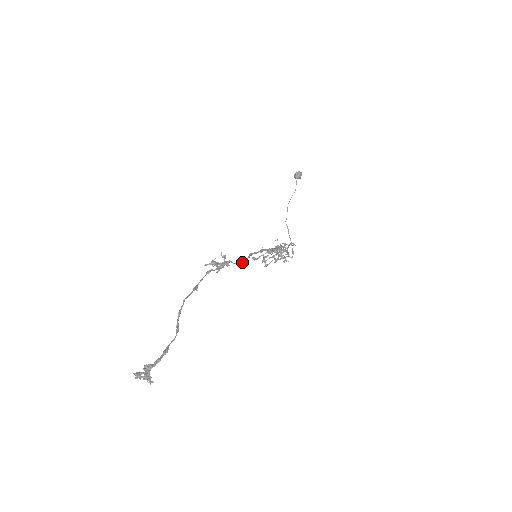
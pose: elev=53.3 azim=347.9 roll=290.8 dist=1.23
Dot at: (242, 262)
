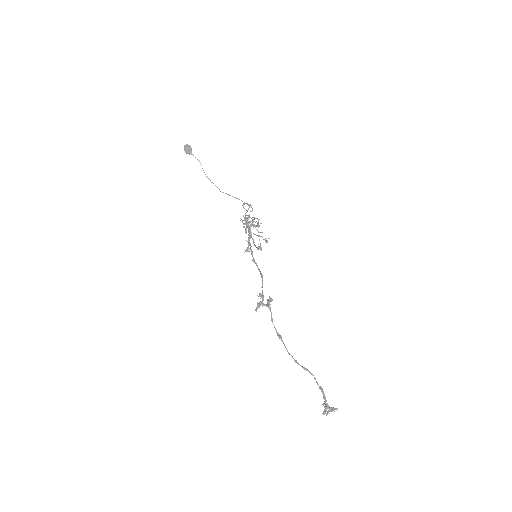
Dot at: (262, 276)
